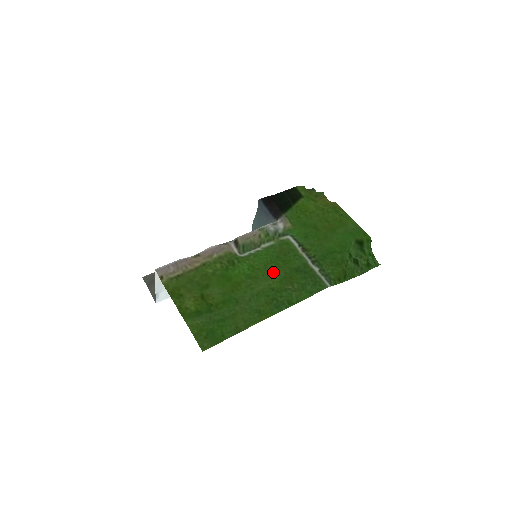
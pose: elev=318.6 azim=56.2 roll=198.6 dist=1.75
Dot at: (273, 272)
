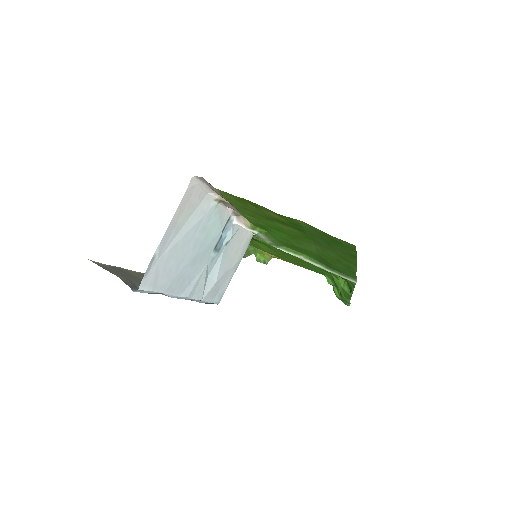
Dot at: (307, 249)
